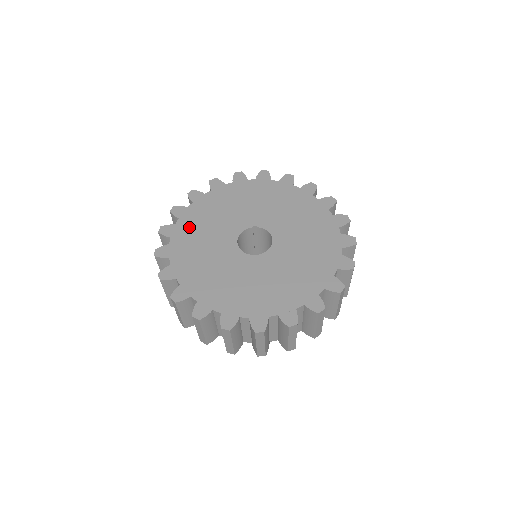
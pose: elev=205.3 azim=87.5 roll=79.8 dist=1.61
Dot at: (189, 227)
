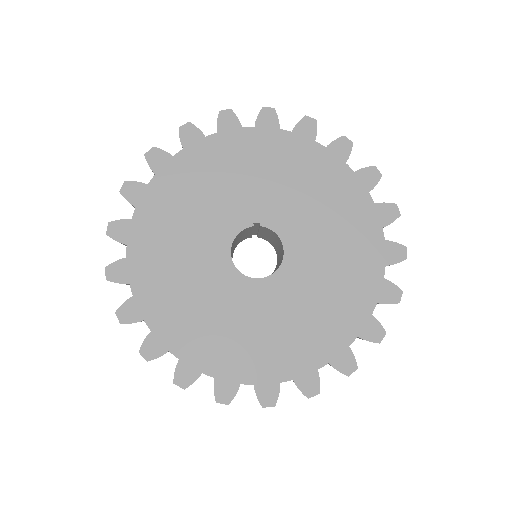
Dot at: (154, 225)
